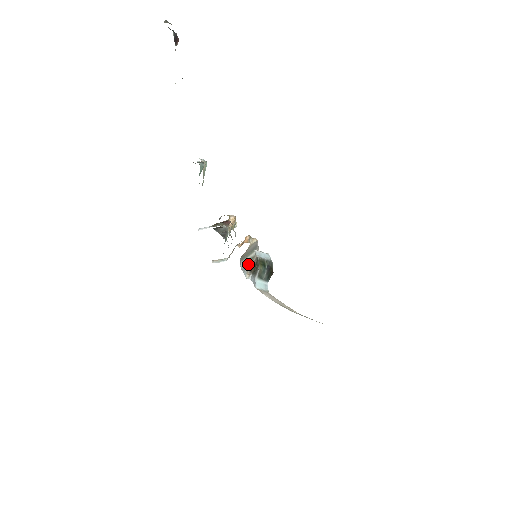
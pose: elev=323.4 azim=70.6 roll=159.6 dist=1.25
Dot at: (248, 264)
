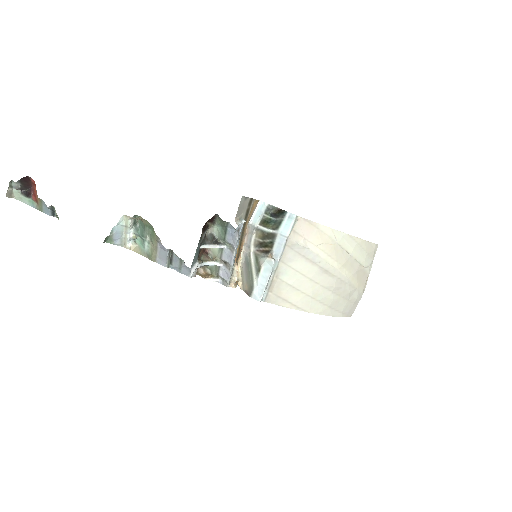
Dot at: (260, 260)
